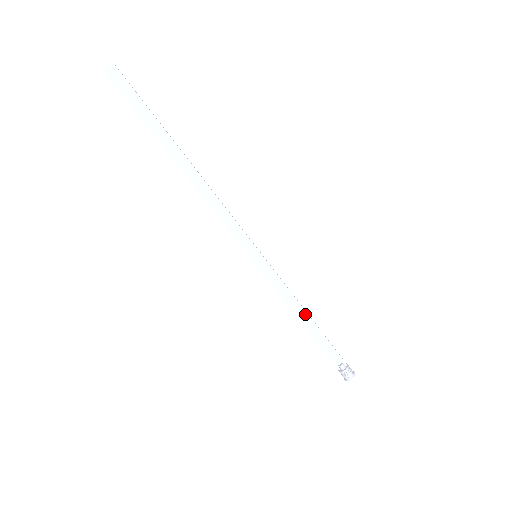
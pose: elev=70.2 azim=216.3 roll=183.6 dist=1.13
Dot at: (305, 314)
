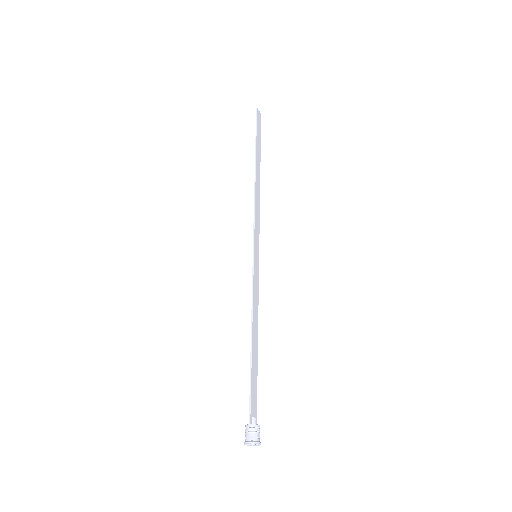
Dot at: (257, 335)
